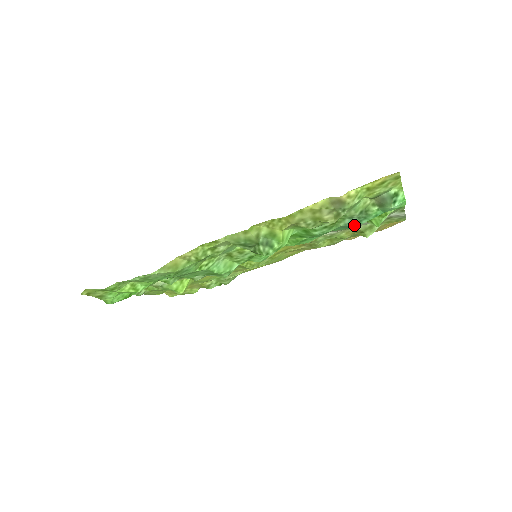
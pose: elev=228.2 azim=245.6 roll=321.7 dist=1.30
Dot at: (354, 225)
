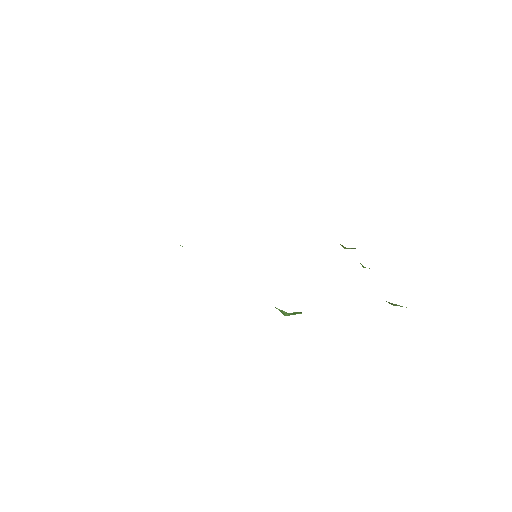
Dot at: occluded
